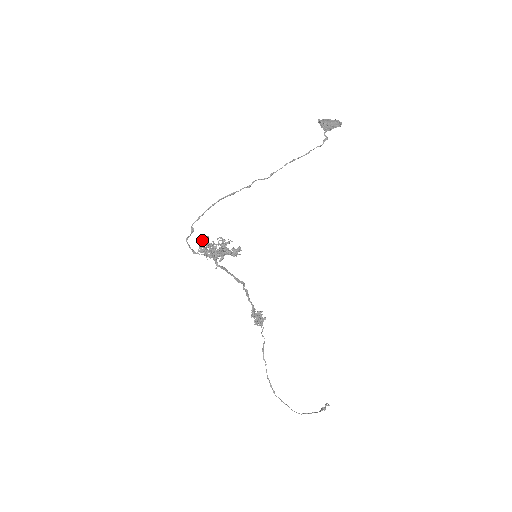
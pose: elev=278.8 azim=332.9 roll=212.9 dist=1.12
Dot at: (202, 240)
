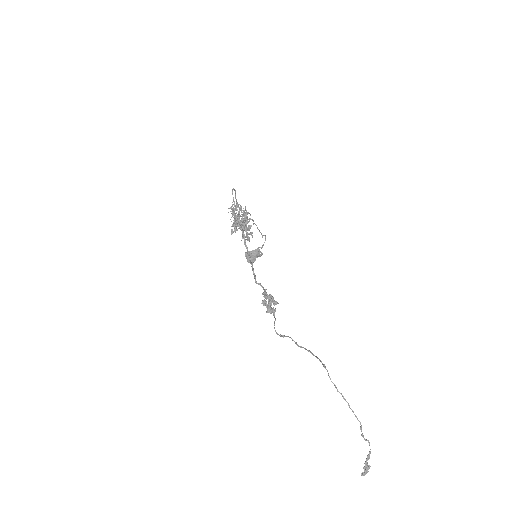
Dot at: occluded
